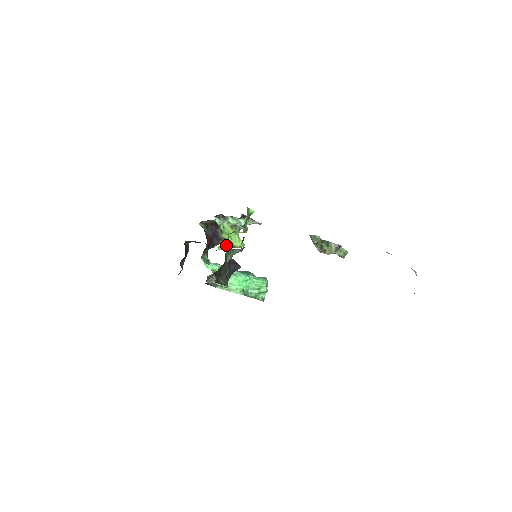
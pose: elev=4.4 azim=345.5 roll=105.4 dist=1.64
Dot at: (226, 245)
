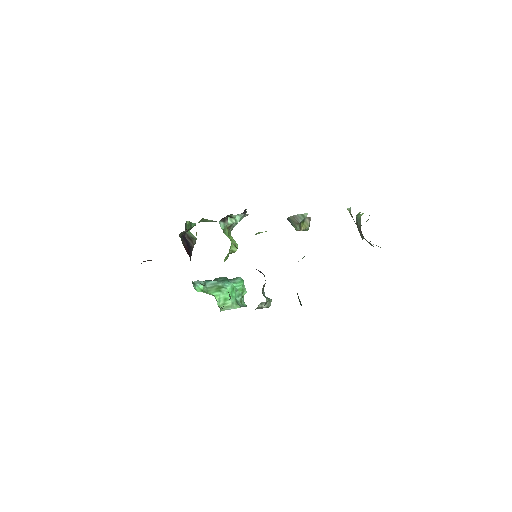
Dot at: occluded
